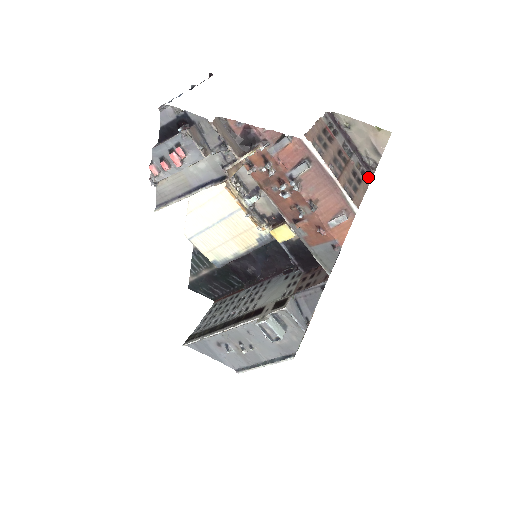
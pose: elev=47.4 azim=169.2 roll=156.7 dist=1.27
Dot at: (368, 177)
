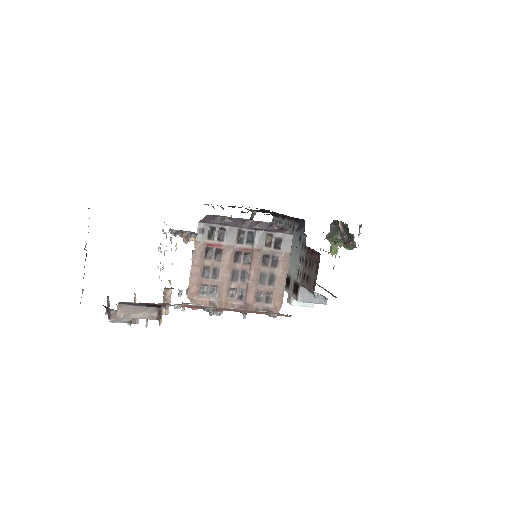
Dot at: (286, 240)
